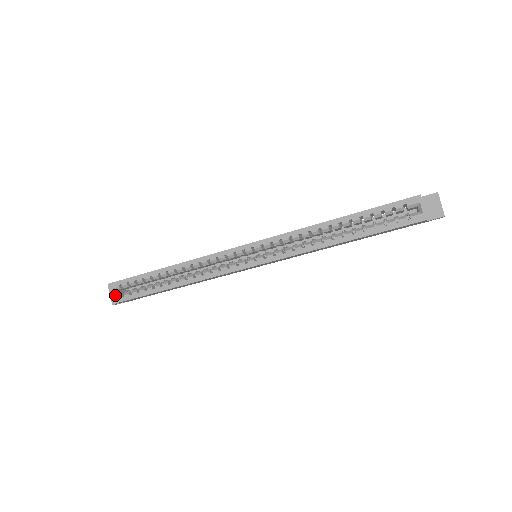
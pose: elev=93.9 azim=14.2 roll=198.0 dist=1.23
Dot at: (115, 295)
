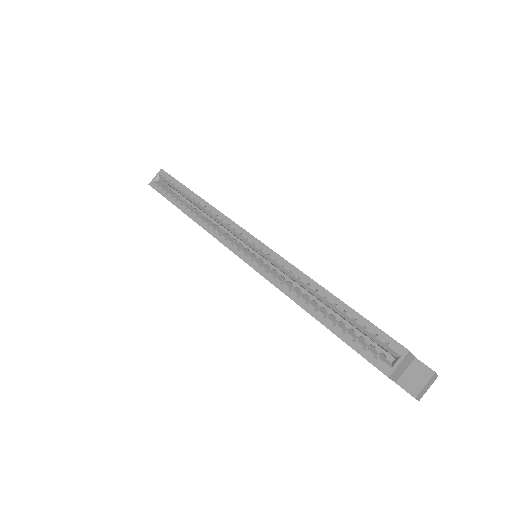
Dot at: (157, 180)
